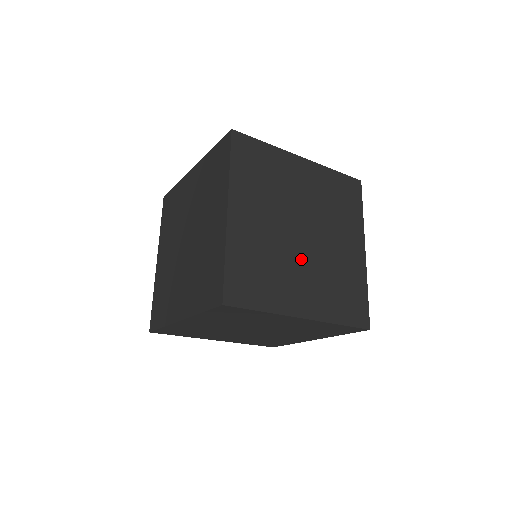
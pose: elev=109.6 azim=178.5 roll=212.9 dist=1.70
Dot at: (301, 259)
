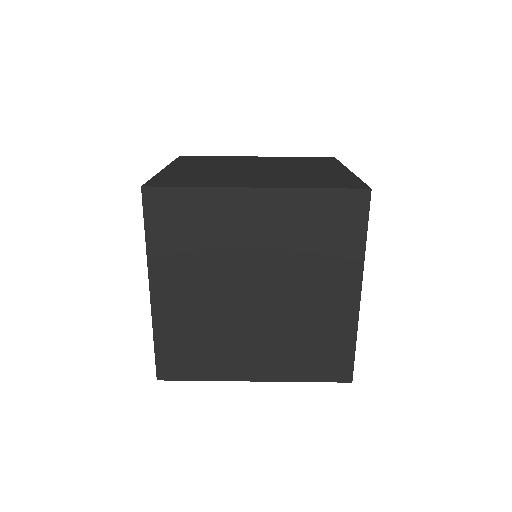
Dot at: occluded
